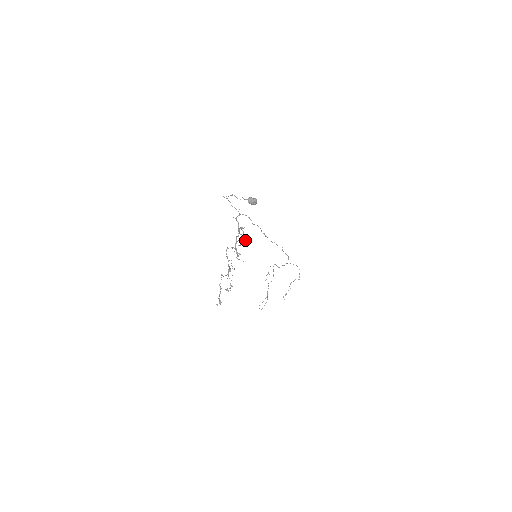
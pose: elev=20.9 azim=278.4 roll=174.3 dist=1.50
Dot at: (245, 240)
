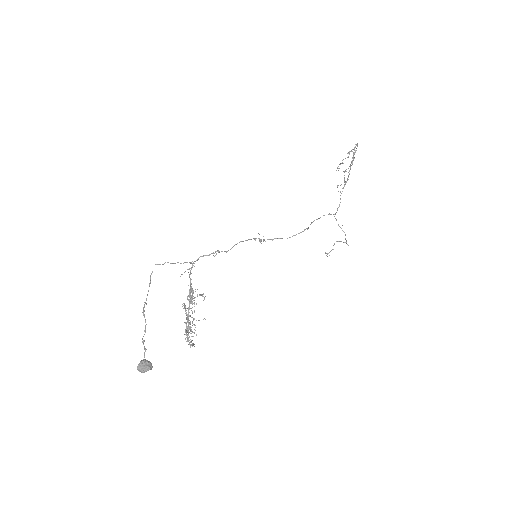
Dot at: (203, 300)
